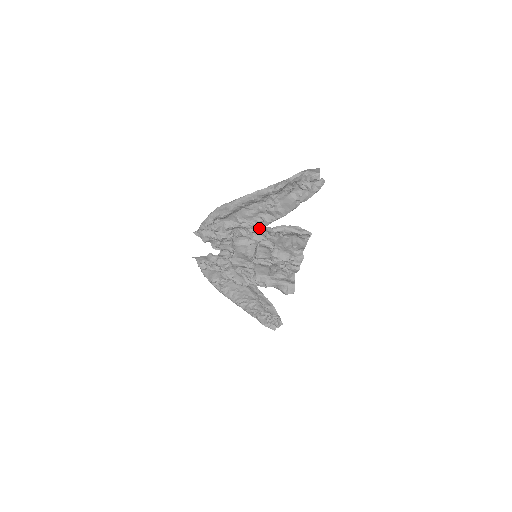
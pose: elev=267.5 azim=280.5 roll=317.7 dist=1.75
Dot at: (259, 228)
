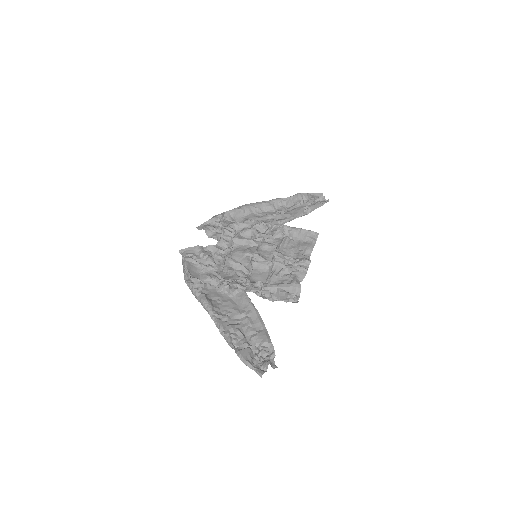
Dot at: (266, 226)
